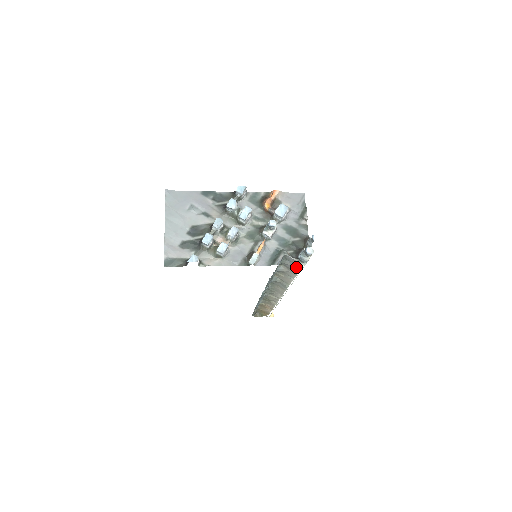
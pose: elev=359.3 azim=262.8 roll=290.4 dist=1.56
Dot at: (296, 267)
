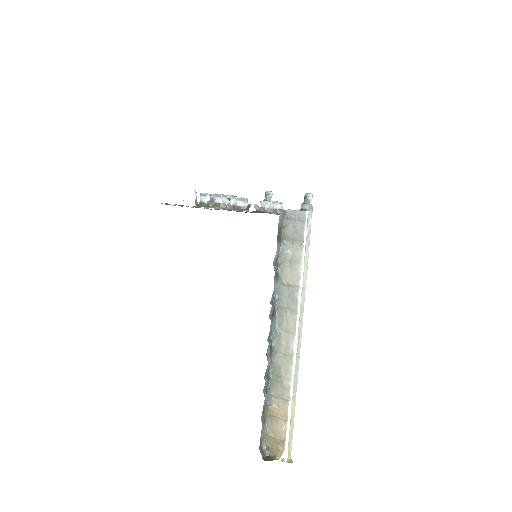
Dot at: (300, 227)
